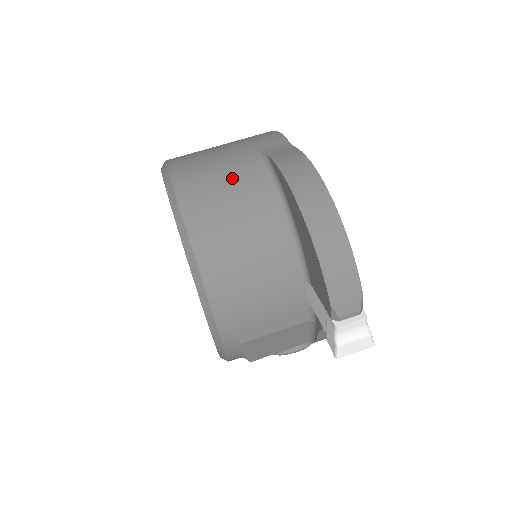
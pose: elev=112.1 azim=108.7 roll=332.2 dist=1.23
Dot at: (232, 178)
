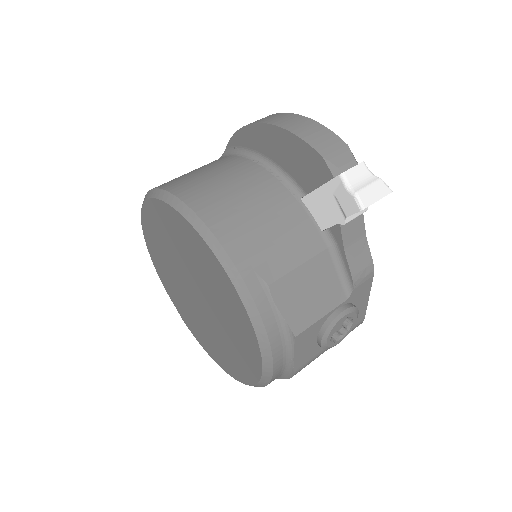
Dot at: (201, 167)
